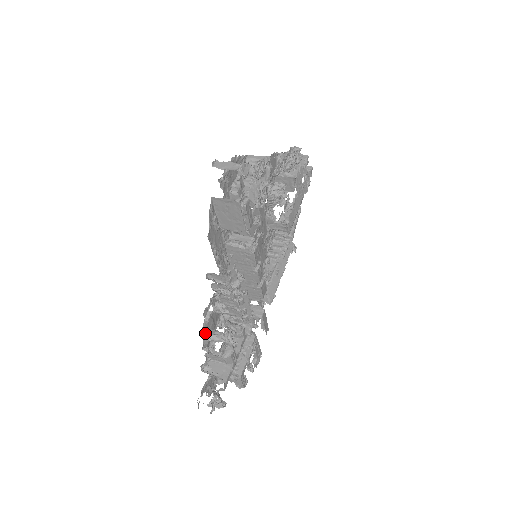
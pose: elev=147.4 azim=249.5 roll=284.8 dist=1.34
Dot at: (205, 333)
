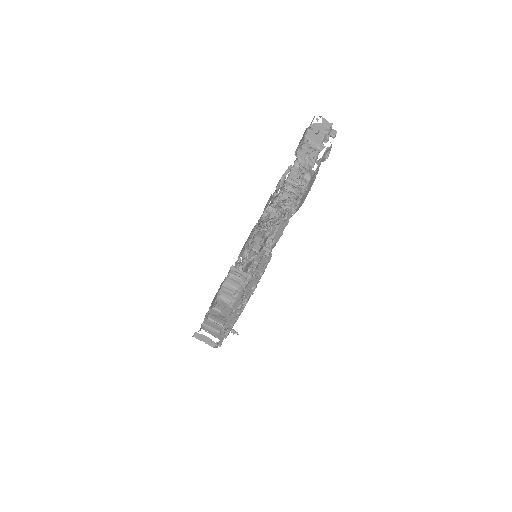
Dot at: occluded
